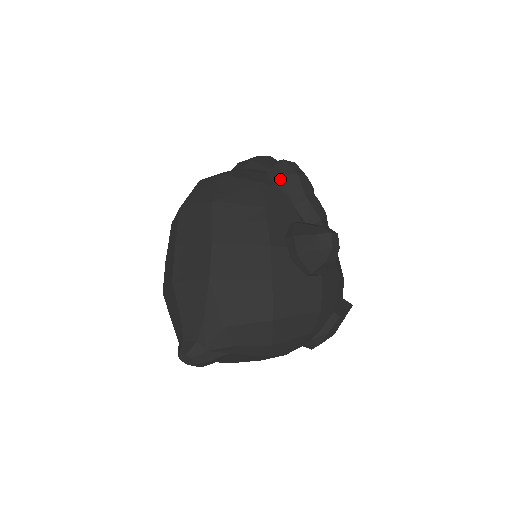
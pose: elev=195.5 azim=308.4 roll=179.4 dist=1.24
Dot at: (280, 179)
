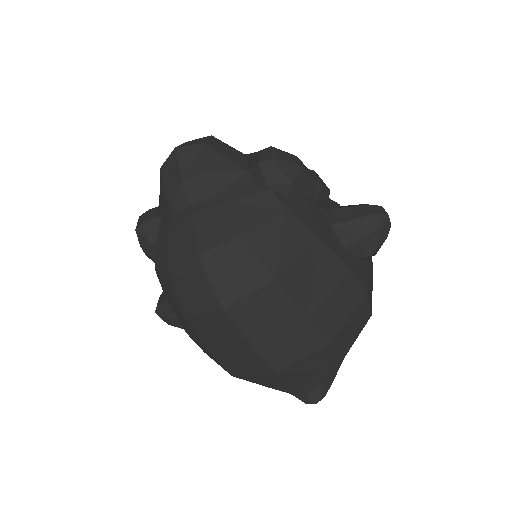
Dot at: (293, 188)
